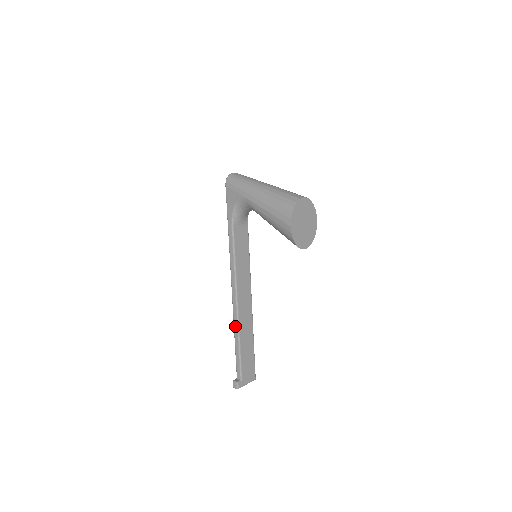
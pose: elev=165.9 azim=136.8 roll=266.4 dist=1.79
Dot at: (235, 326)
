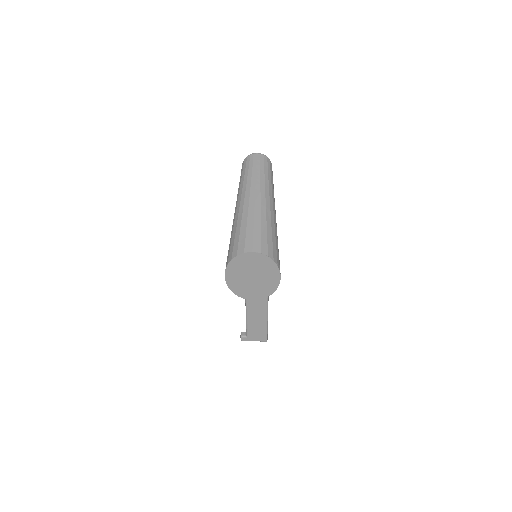
Dot at: occluded
